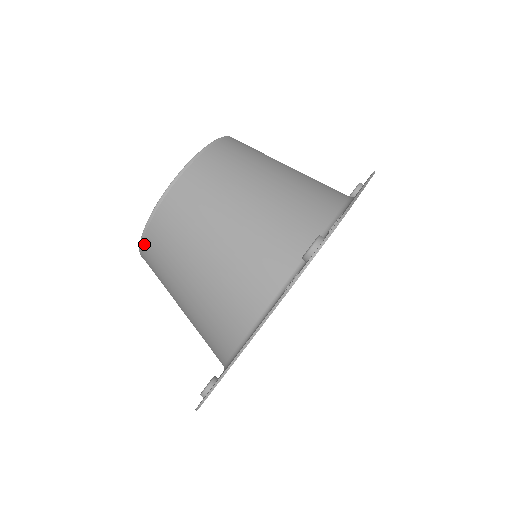
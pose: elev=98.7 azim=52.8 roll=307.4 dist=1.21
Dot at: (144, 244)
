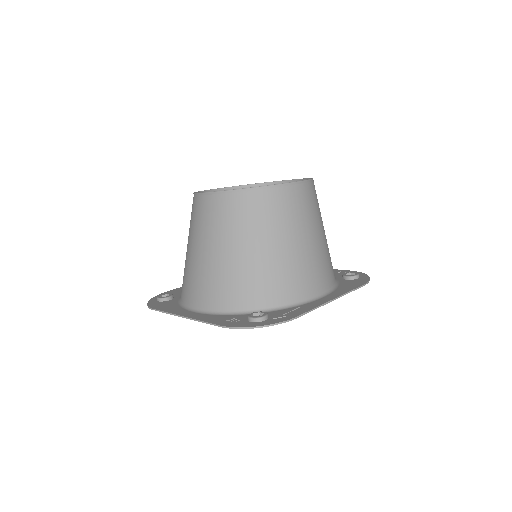
Dot at: (197, 198)
